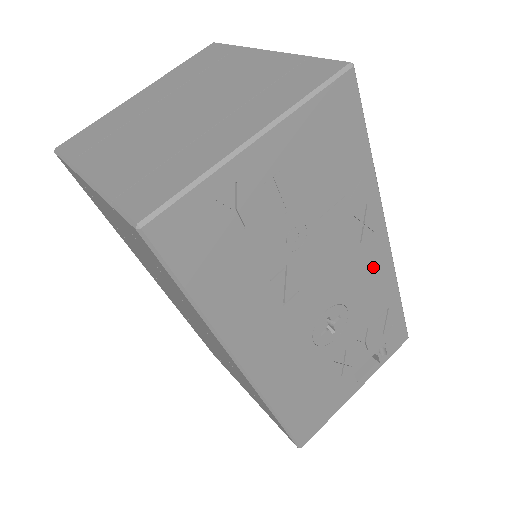
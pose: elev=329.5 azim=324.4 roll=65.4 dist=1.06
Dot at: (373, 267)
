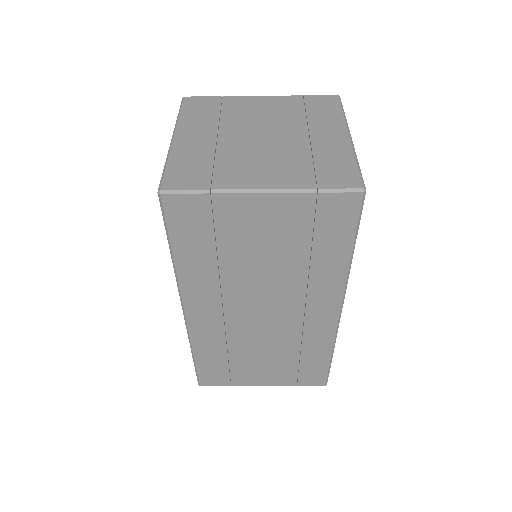
Dot at: occluded
